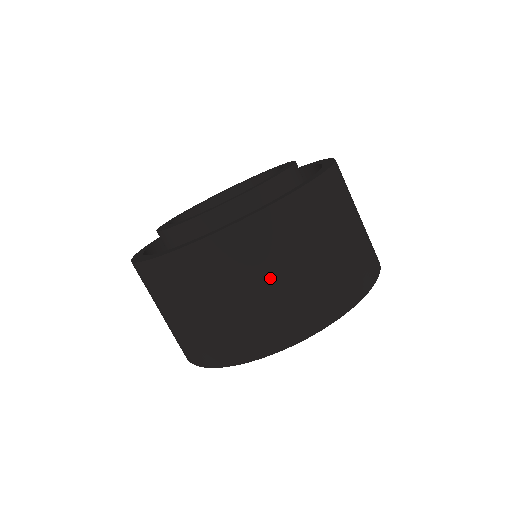
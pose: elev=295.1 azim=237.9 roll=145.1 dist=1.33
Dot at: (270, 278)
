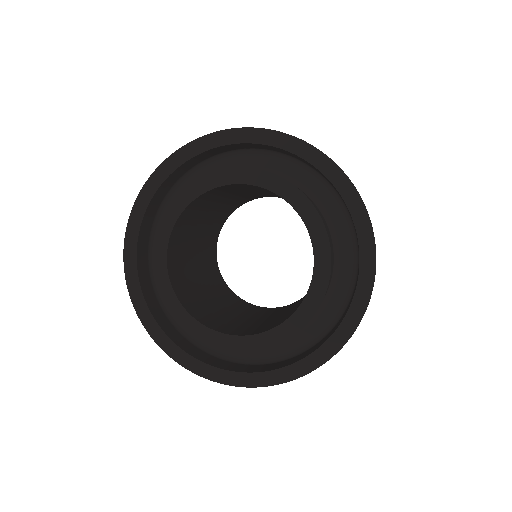
Dot at: occluded
